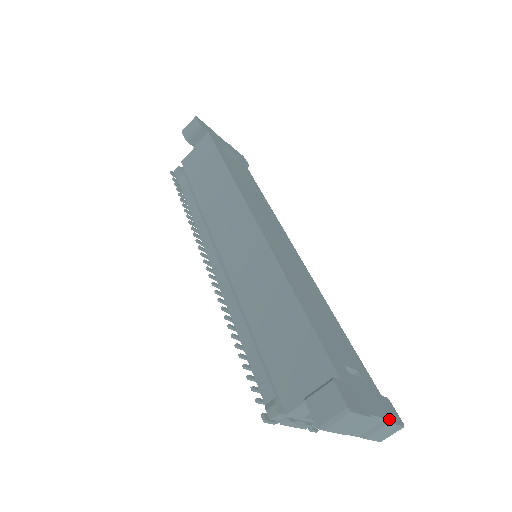
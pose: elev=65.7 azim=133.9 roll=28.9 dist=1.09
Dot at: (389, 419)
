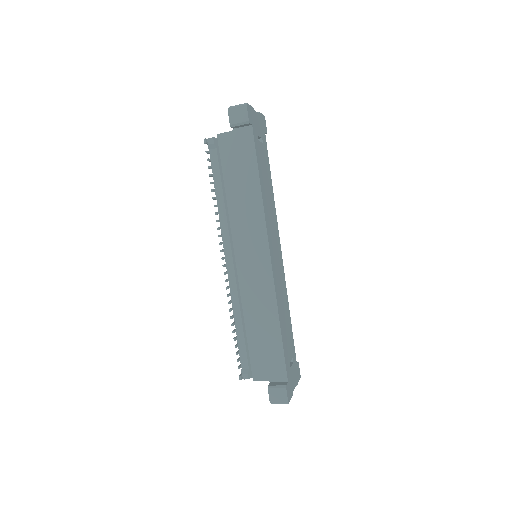
Dot at: (297, 382)
